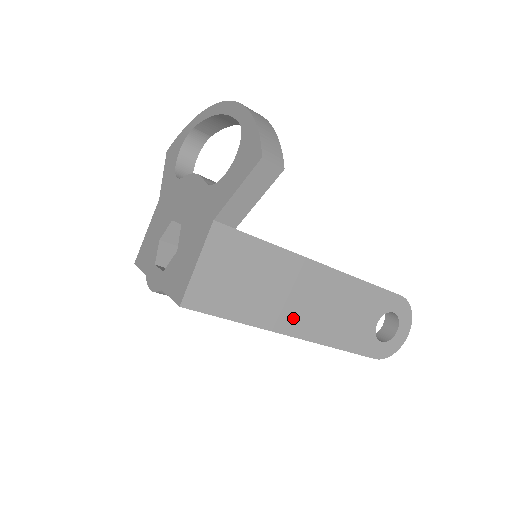
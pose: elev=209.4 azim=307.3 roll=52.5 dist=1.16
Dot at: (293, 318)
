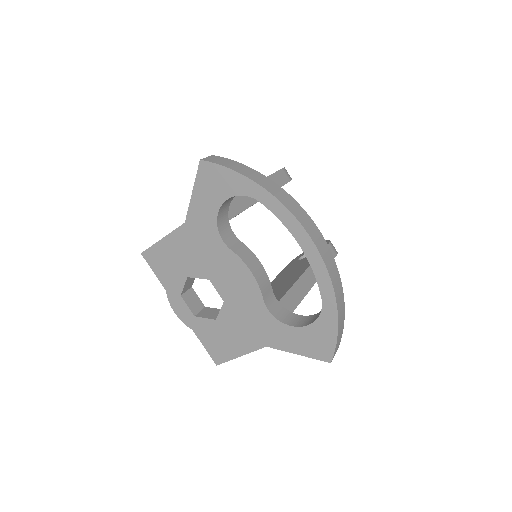
Dot at: occluded
